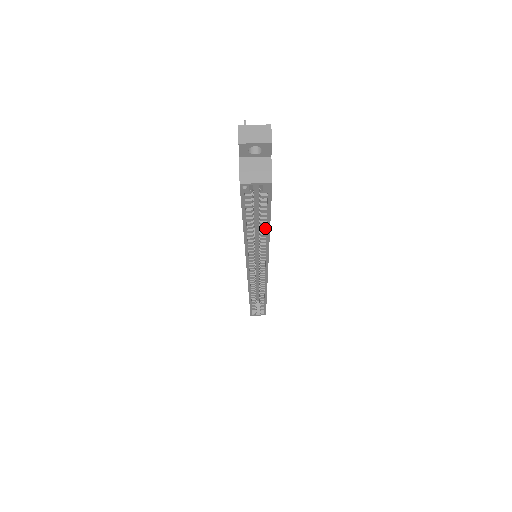
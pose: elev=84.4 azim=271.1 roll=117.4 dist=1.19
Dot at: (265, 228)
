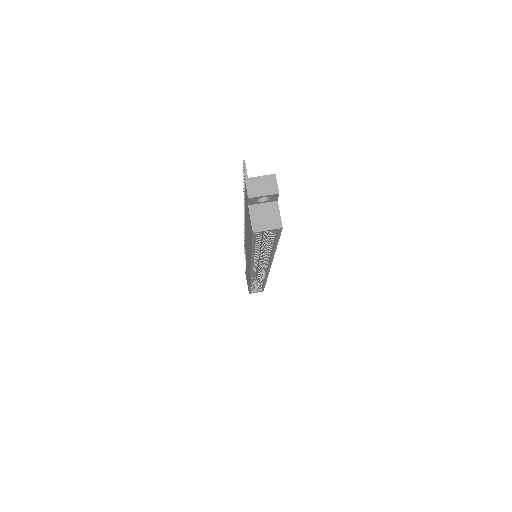
Dot at: (271, 248)
